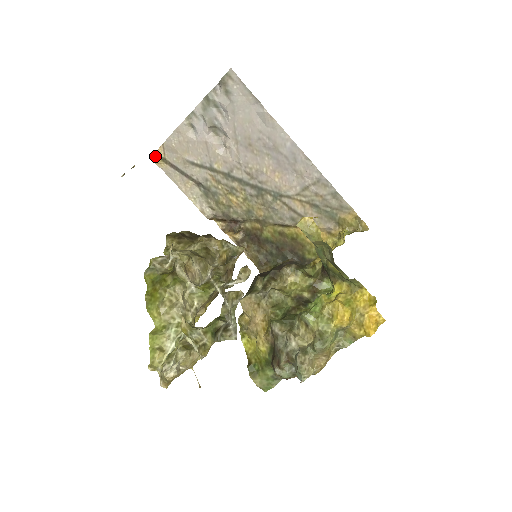
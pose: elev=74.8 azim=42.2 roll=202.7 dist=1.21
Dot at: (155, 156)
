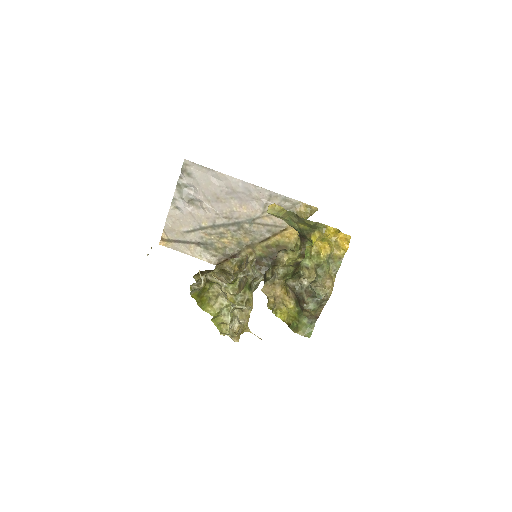
Dot at: (162, 241)
